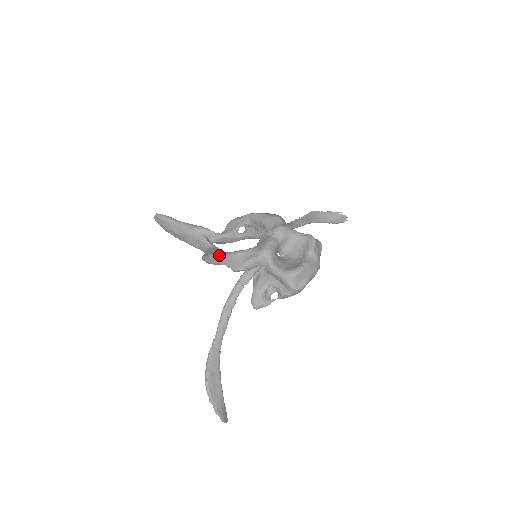
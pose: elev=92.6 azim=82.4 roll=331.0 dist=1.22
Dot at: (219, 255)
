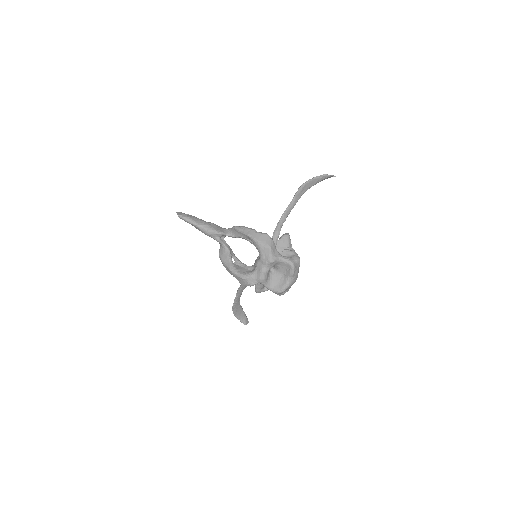
Dot at: (231, 272)
